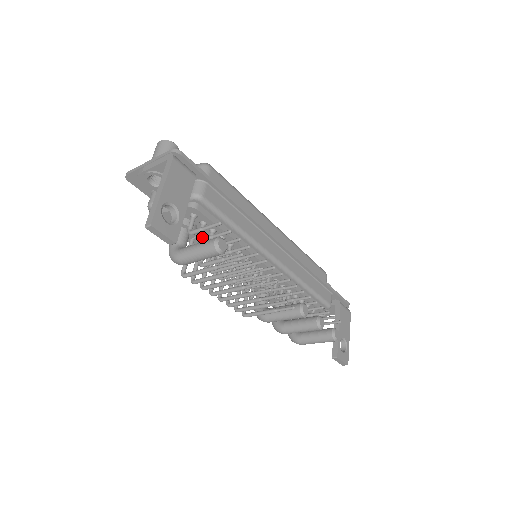
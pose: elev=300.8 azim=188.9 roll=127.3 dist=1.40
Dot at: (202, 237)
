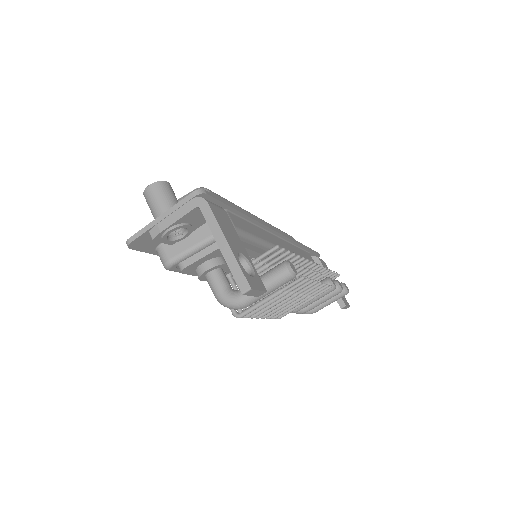
Dot at: occluded
